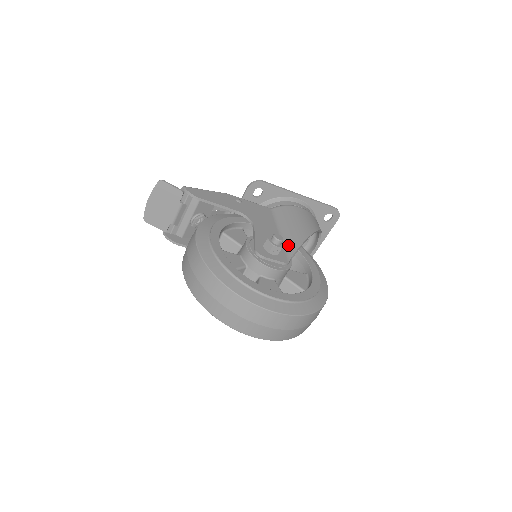
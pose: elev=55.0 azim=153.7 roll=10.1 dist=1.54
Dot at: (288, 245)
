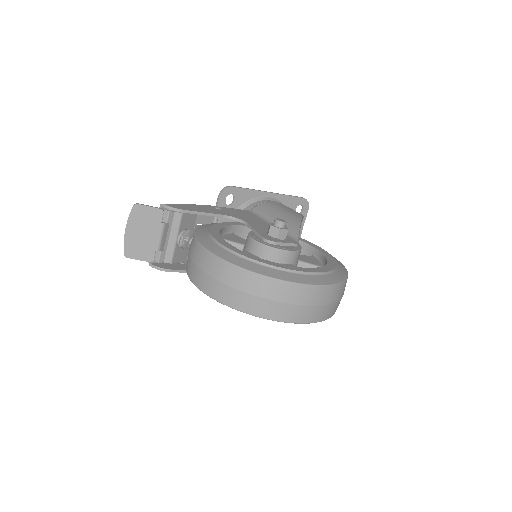
Dot at: occluded
